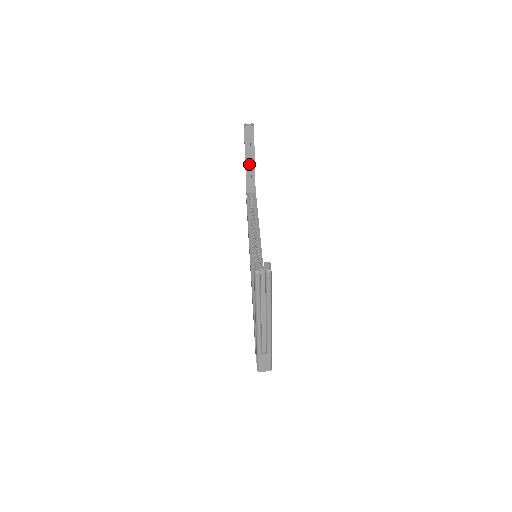
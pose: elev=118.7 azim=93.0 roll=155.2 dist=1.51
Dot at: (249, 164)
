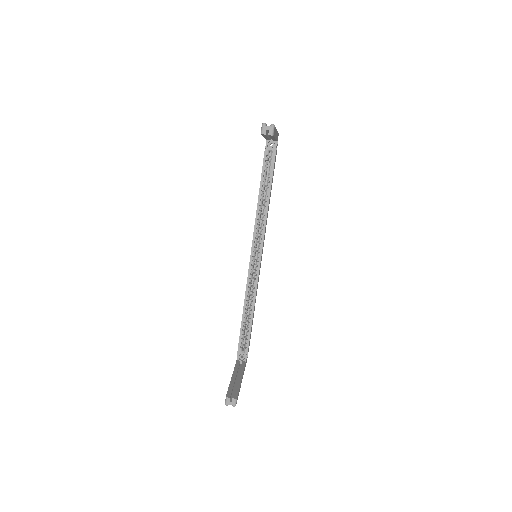
Dot at: occluded
